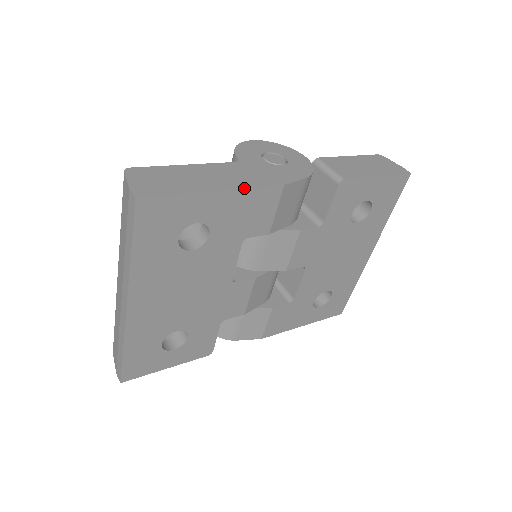
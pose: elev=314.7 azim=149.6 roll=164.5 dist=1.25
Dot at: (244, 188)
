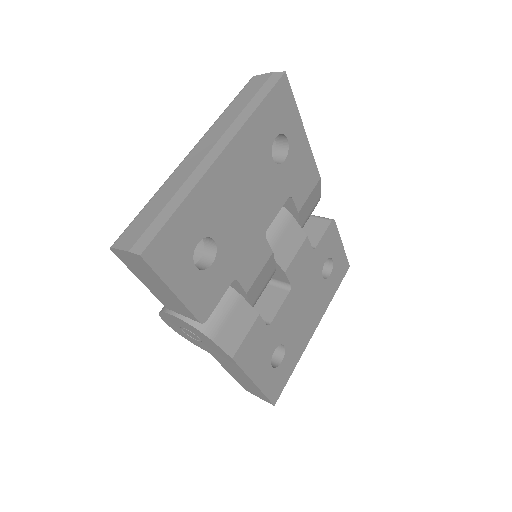
Dot at: occluded
